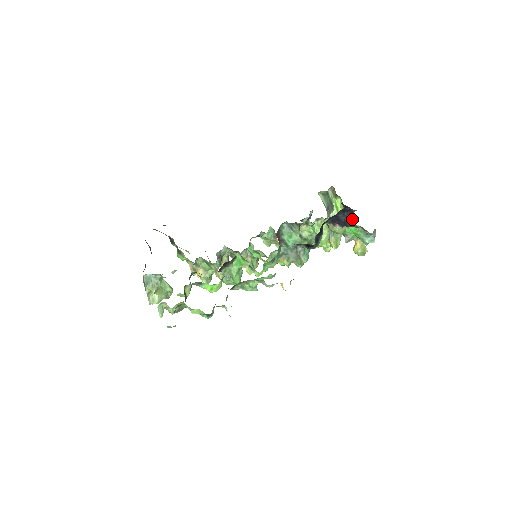
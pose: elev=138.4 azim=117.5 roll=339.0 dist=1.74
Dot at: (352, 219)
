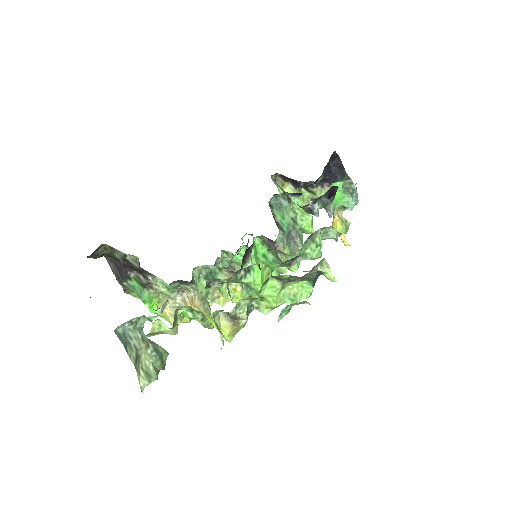
Dot at: (342, 167)
